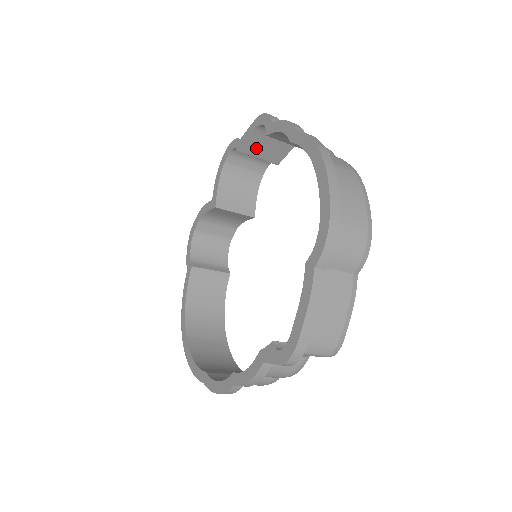
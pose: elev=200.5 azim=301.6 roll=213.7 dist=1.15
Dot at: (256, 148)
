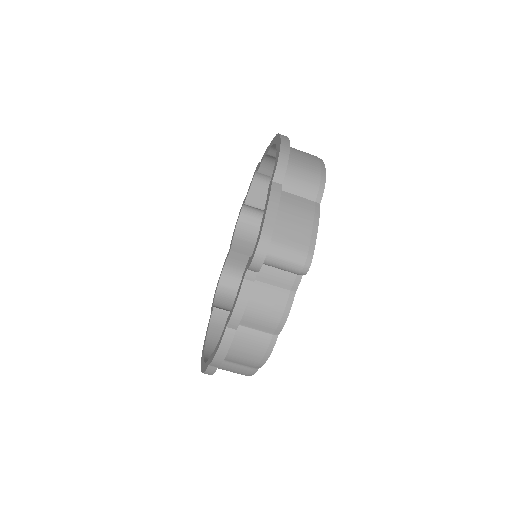
Dot at: (258, 199)
